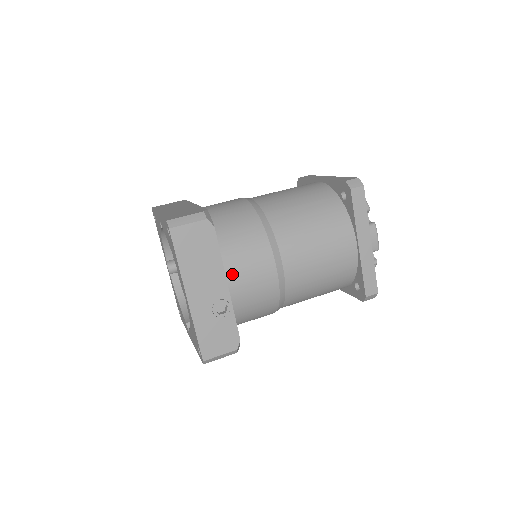
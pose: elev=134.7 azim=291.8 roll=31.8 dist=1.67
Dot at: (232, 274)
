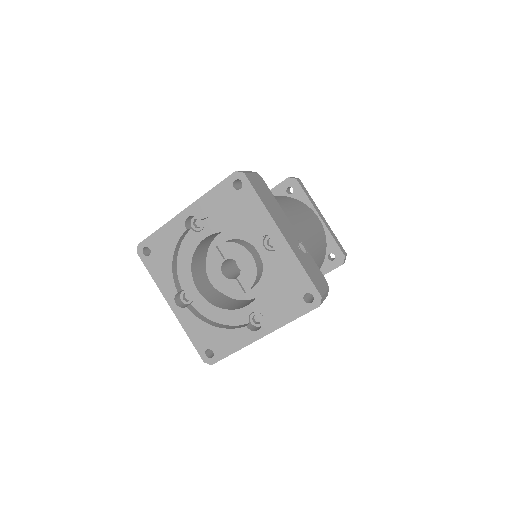
Dot at: occluded
